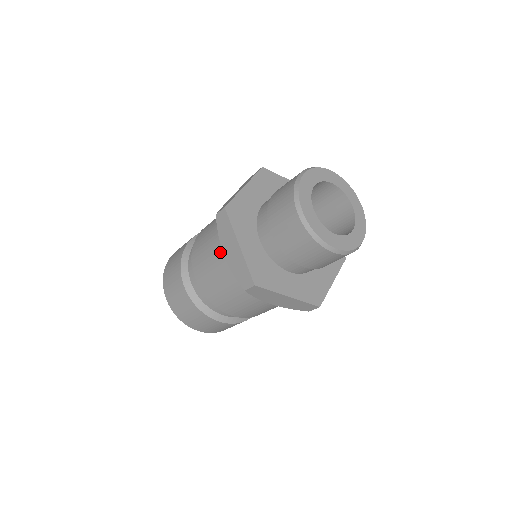
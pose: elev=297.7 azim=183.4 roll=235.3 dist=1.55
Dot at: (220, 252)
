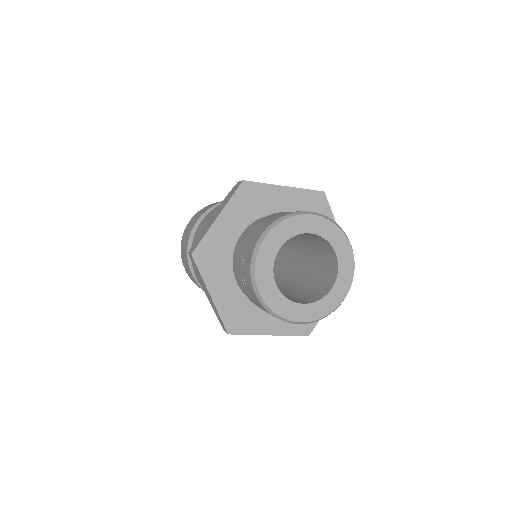
Dot at: occluded
